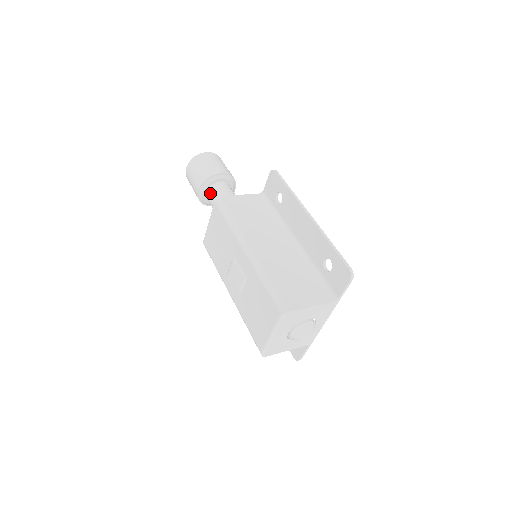
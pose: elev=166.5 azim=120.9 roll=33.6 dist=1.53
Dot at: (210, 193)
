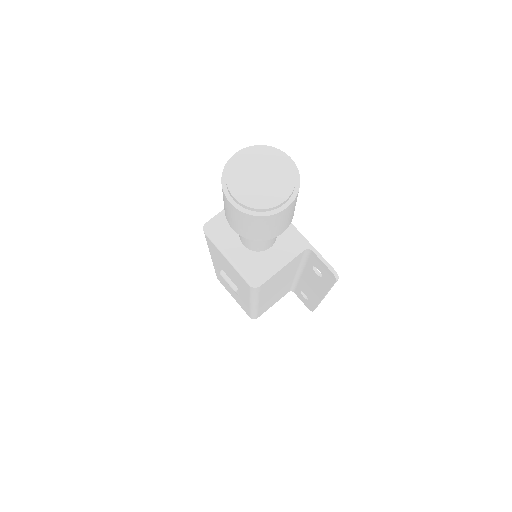
Dot at: occluded
